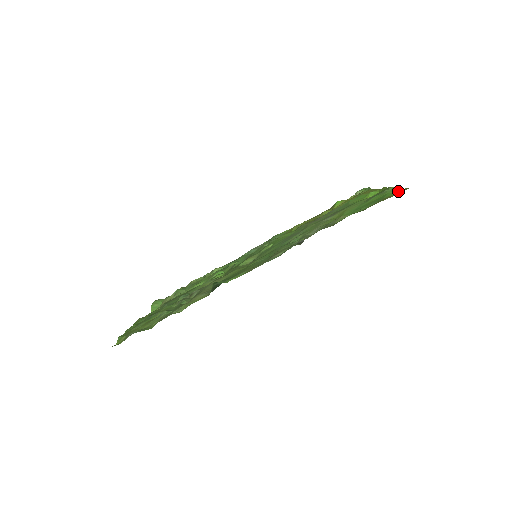
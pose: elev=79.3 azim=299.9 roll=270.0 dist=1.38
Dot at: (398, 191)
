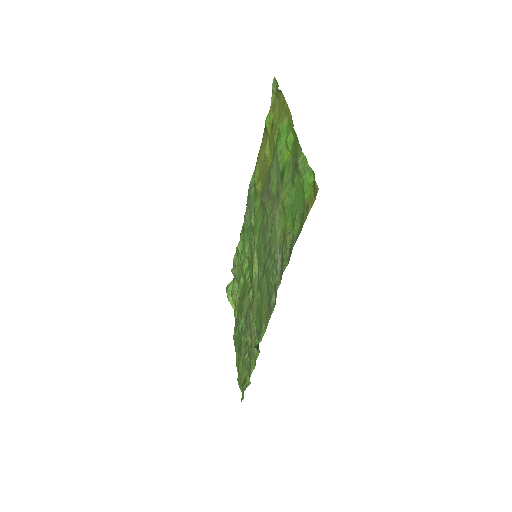
Dot at: (311, 175)
